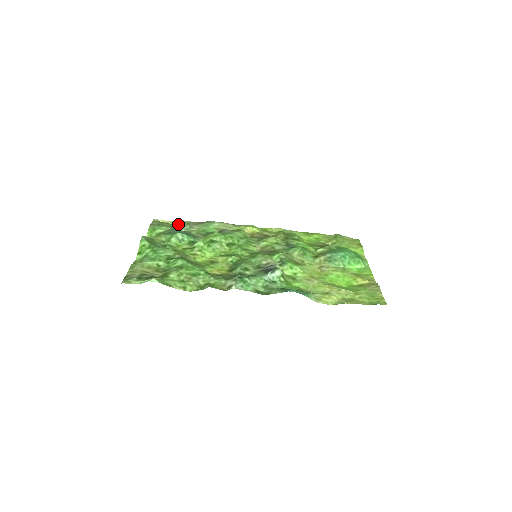
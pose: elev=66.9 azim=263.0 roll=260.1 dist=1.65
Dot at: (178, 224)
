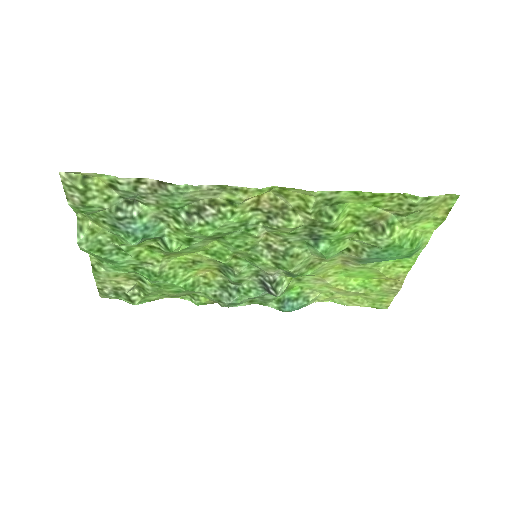
Dot at: (114, 187)
